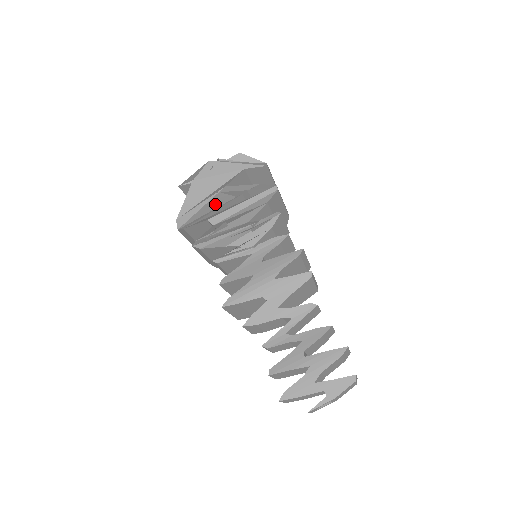
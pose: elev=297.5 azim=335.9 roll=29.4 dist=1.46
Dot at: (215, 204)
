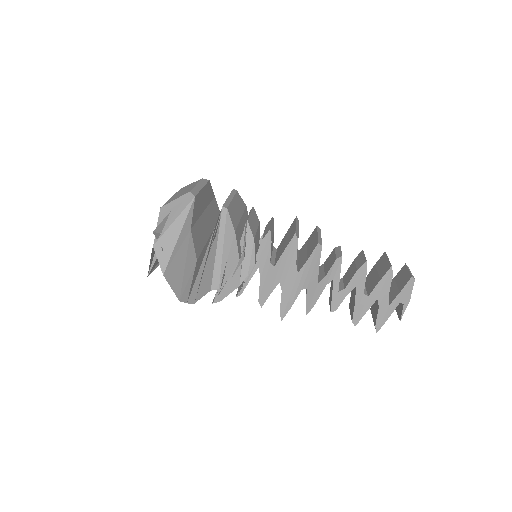
Dot at: (197, 270)
